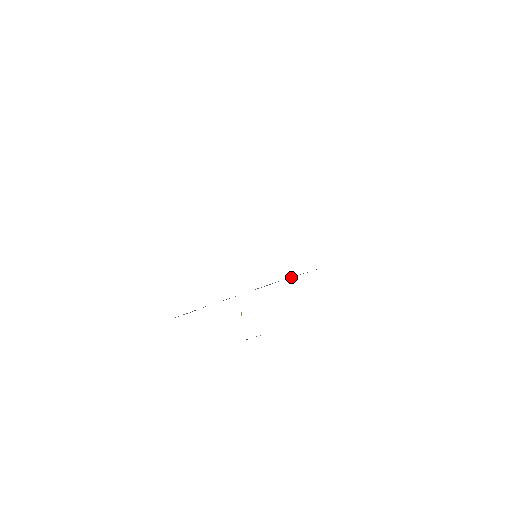
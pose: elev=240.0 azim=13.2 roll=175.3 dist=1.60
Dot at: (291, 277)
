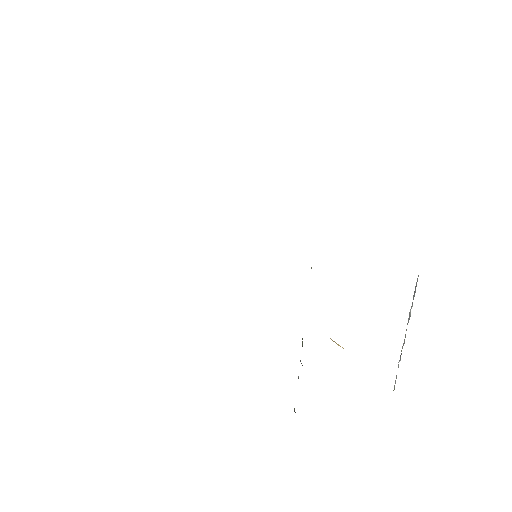
Dot at: occluded
